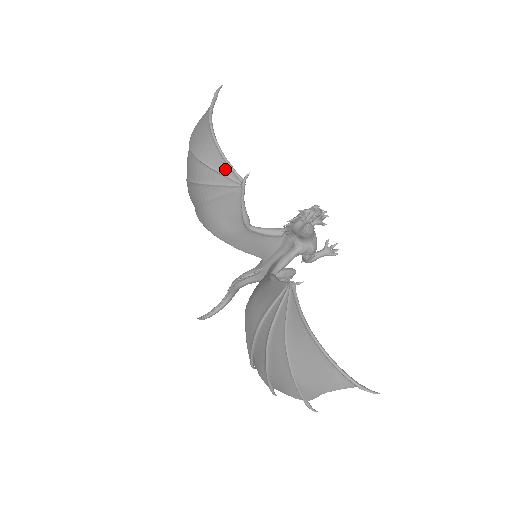
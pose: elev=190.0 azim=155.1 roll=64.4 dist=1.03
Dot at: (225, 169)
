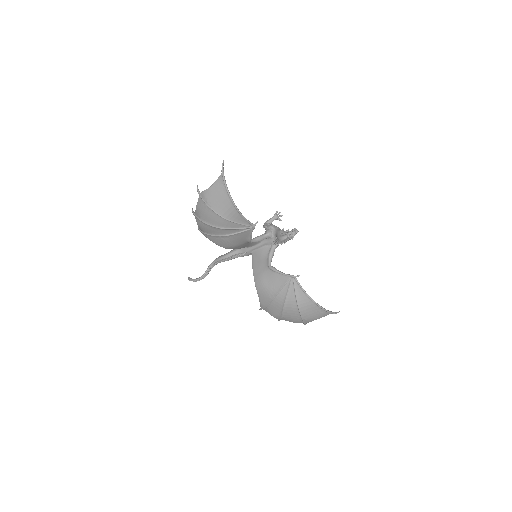
Dot at: (242, 221)
